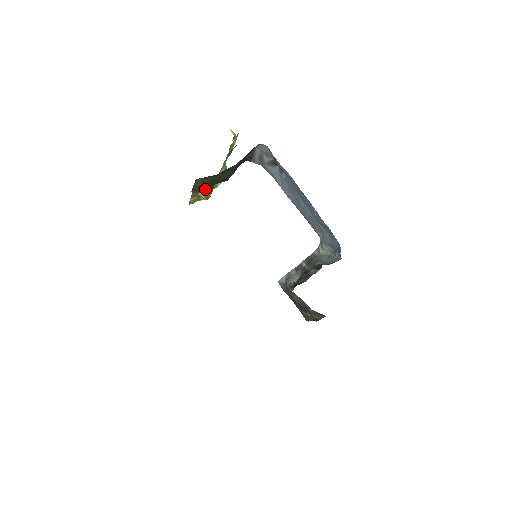
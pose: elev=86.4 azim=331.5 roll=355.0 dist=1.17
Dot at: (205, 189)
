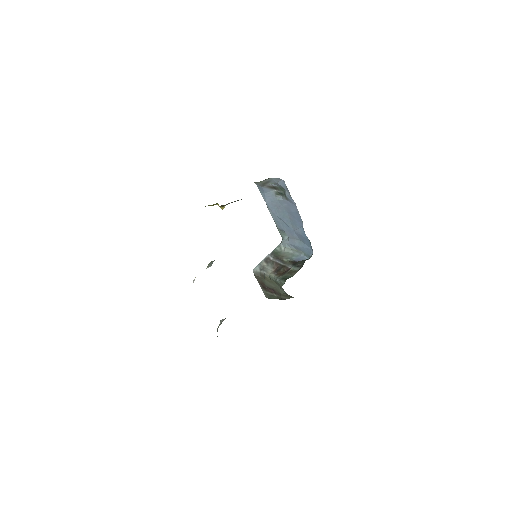
Dot at: occluded
